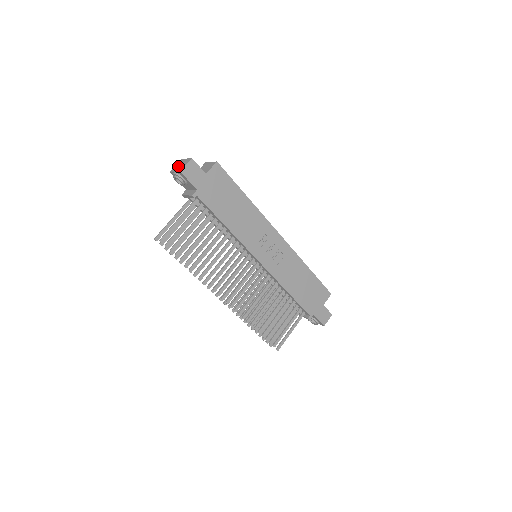
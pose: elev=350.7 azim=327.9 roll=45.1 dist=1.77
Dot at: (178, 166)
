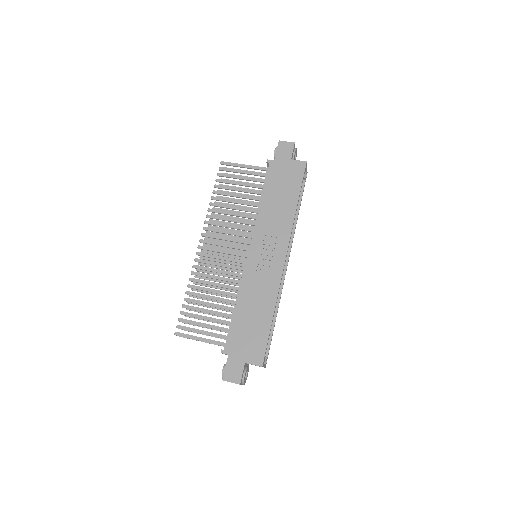
Dot at: occluded
